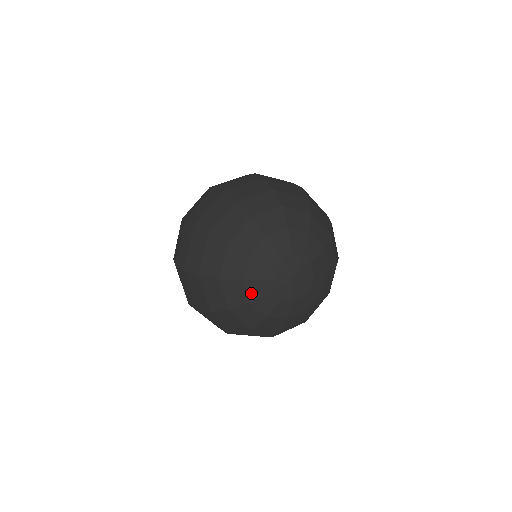
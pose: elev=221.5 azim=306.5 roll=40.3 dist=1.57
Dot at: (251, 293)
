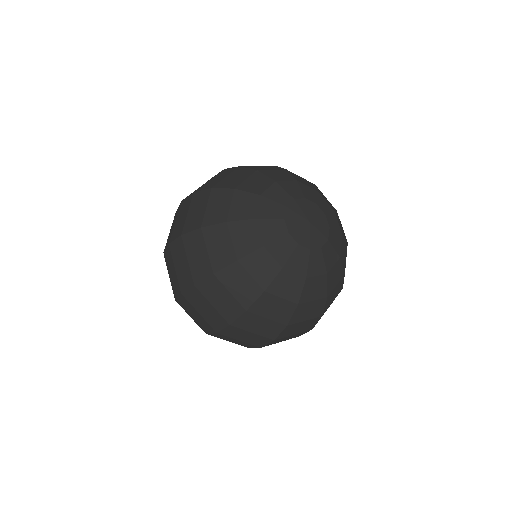
Dot at: (264, 234)
